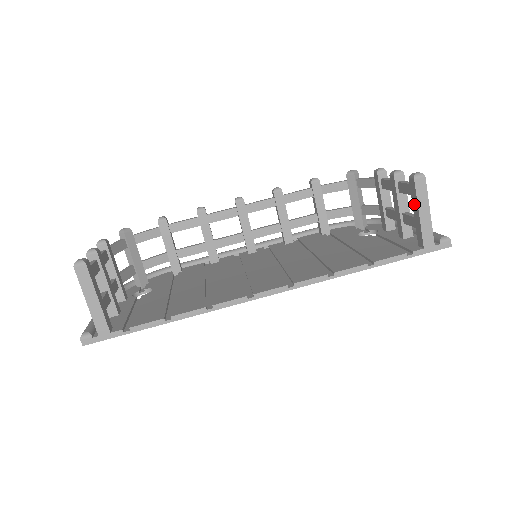
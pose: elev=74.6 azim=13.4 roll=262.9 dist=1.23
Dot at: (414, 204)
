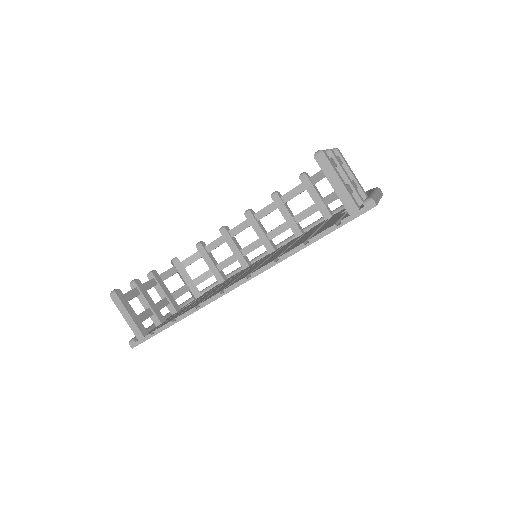
Dot at: (328, 178)
